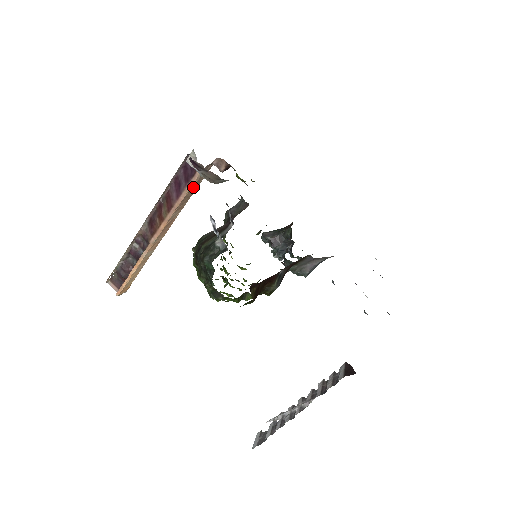
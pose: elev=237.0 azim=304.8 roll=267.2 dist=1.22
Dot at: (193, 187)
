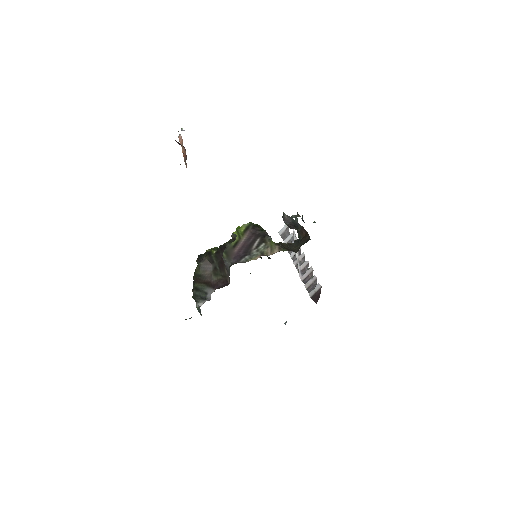
Dot at: occluded
